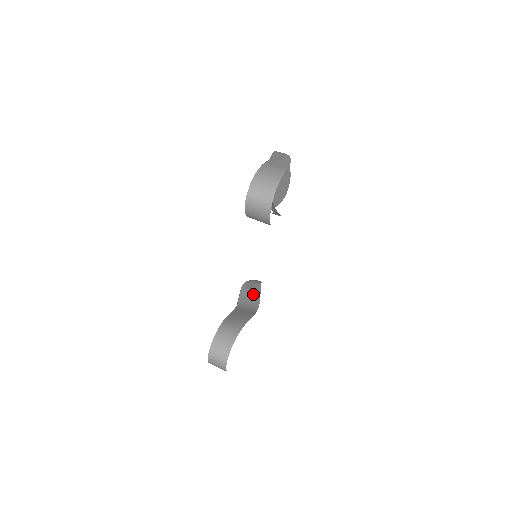
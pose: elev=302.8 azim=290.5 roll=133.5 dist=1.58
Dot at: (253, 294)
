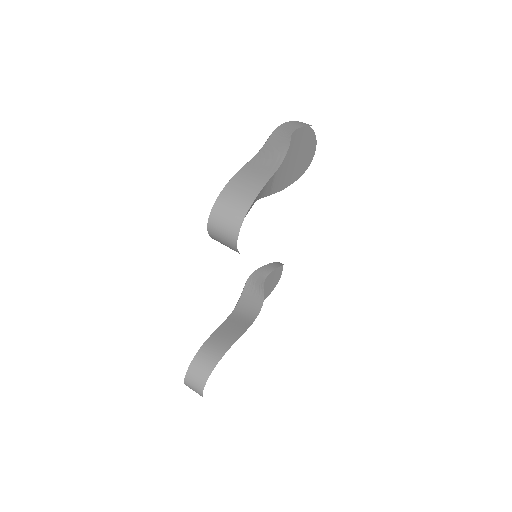
Dot at: (258, 291)
